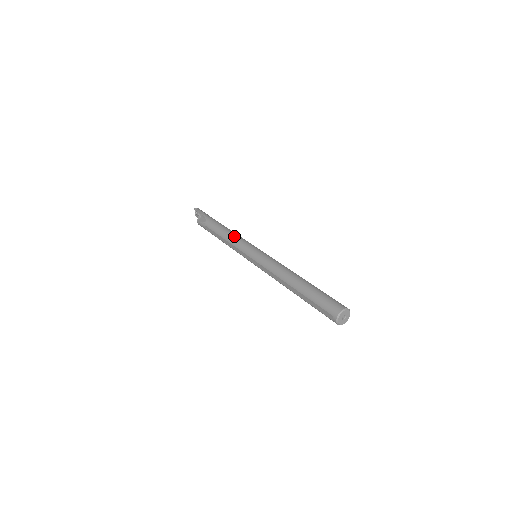
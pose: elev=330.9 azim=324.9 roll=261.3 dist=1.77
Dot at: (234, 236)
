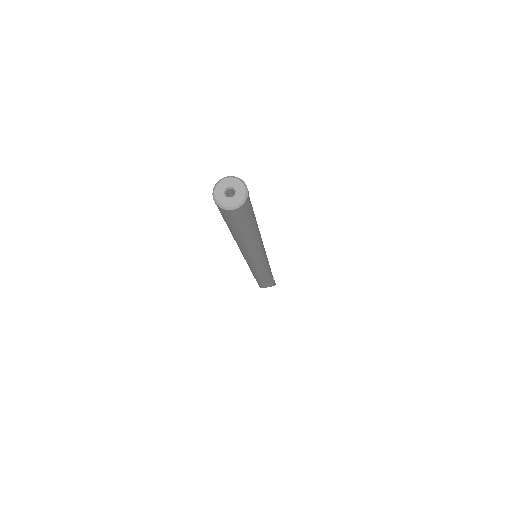
Dot at: occluded
